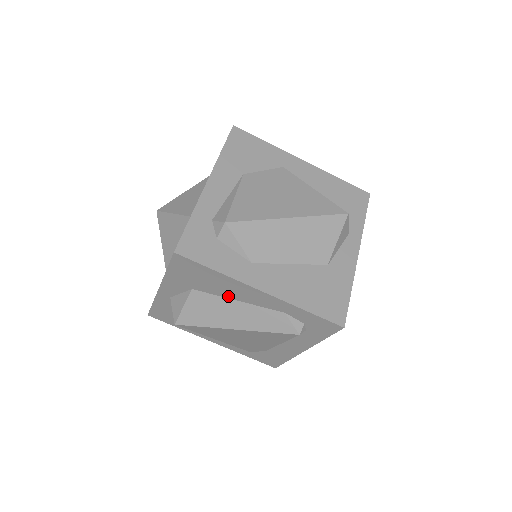
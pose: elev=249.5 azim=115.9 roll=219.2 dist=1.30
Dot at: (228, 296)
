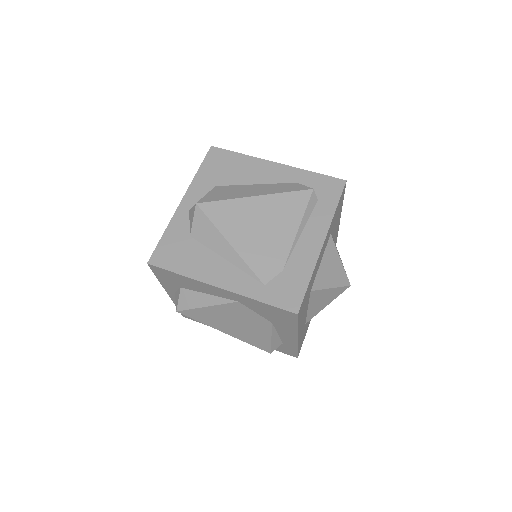
Dot at: (248, 182)
